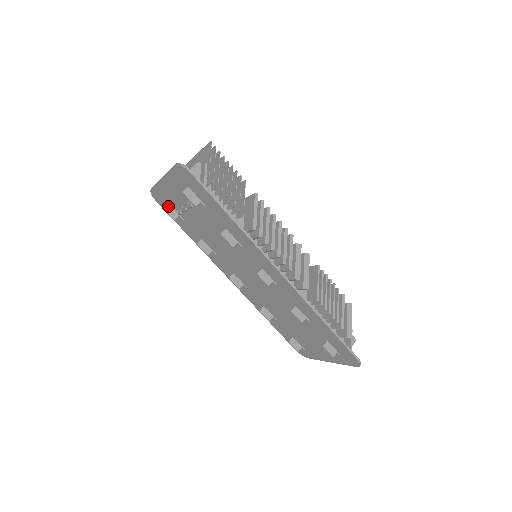
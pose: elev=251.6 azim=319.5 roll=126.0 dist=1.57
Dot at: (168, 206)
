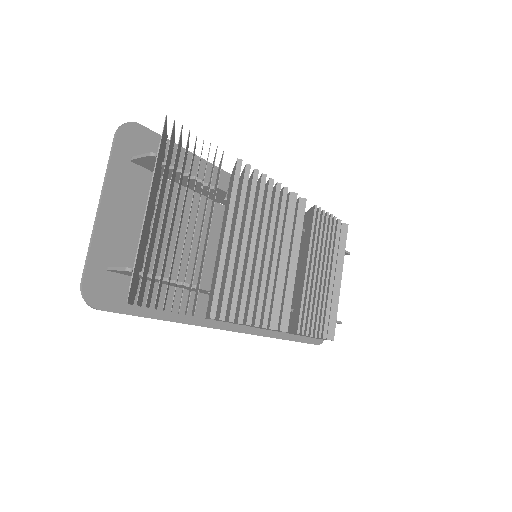
Dot at: (141, 169)
